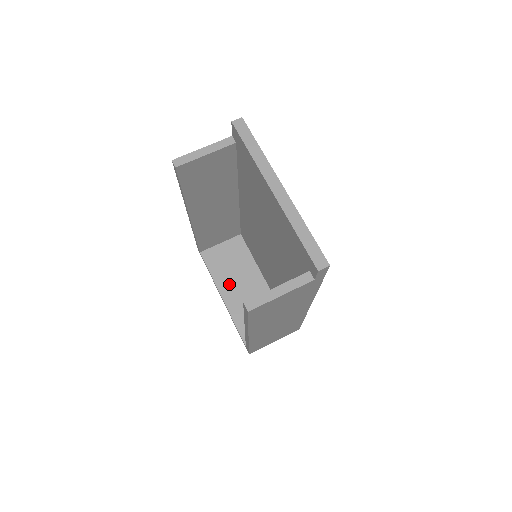
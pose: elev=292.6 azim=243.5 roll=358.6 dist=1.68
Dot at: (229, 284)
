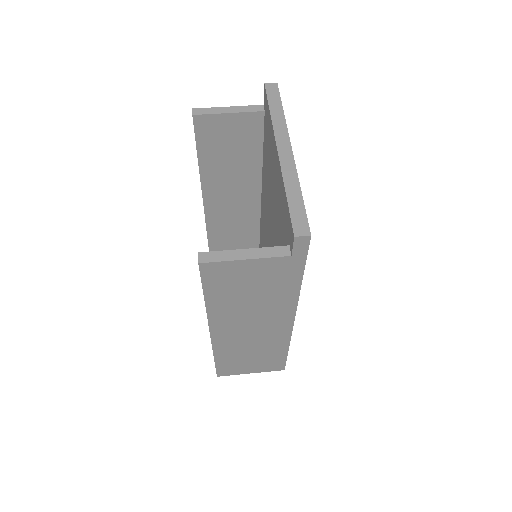
Dot at: occluded
